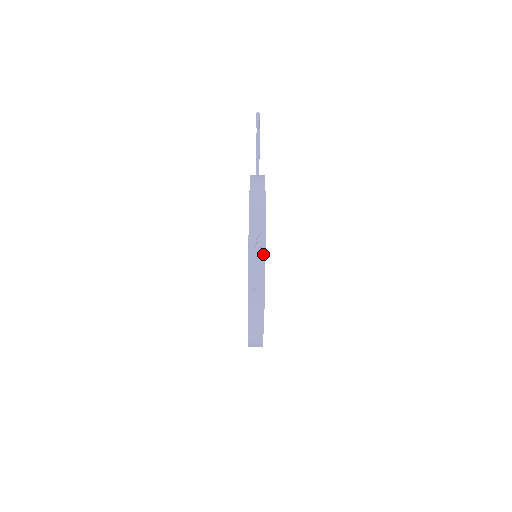
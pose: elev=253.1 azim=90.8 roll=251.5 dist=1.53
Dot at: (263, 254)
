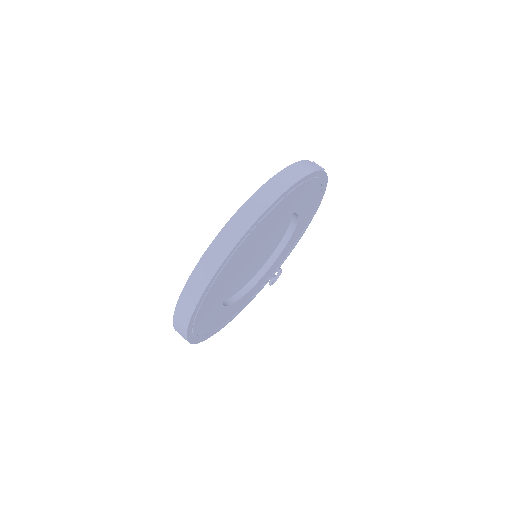
Dot at: occluded
